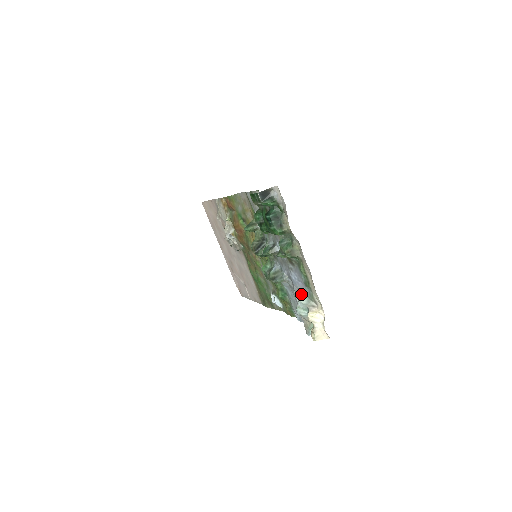
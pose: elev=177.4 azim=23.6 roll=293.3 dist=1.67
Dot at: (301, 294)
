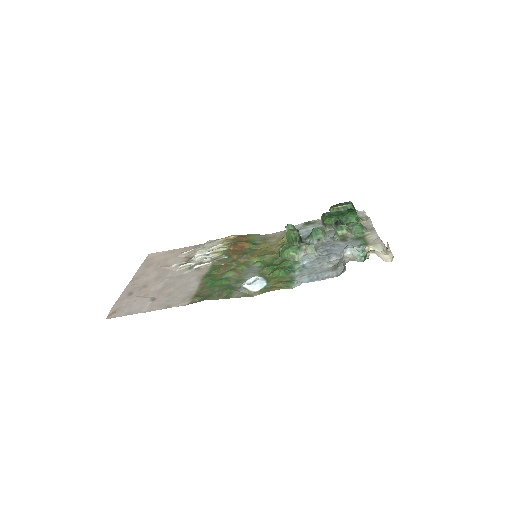
Dot at: occluded
